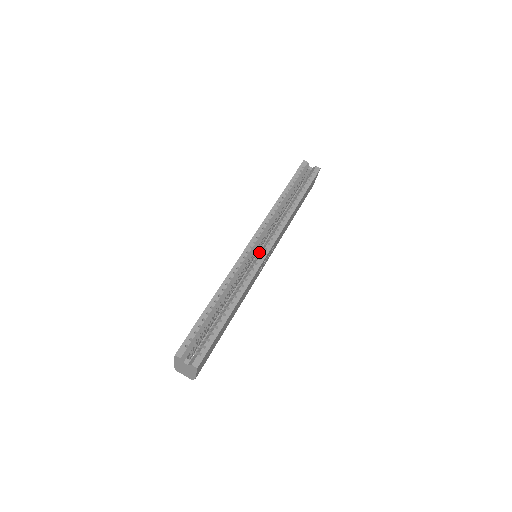
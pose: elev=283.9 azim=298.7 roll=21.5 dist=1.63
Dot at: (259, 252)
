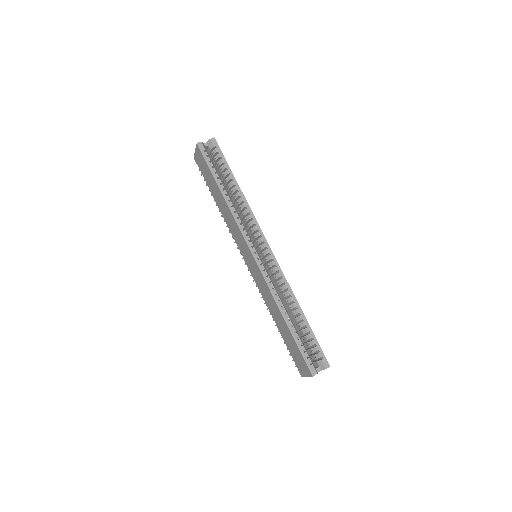
Dot at: (263, 255)
